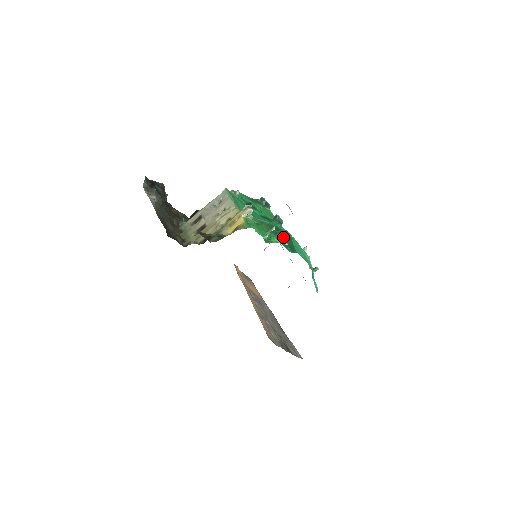
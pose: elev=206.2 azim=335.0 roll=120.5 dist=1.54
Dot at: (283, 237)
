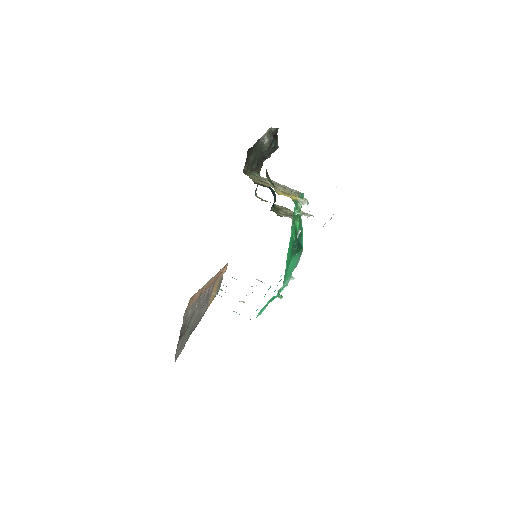
Dot at: (296, 245)
